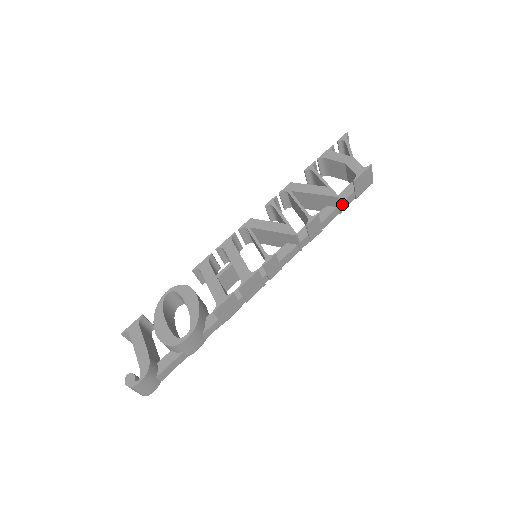
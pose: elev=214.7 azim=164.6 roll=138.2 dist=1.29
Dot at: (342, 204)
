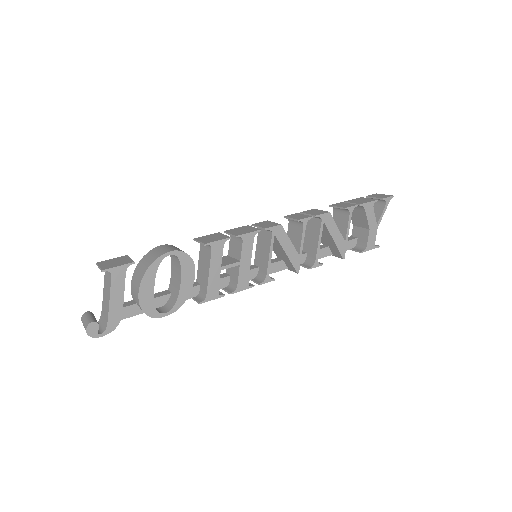
Dot at: occluded
